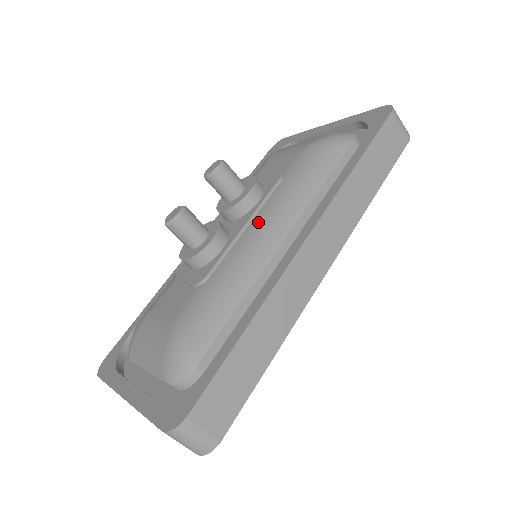
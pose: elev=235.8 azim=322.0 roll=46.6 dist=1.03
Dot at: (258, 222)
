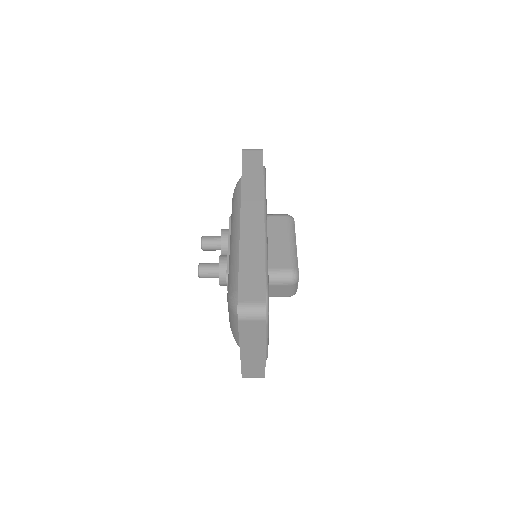
Dot at: (231, 237)
